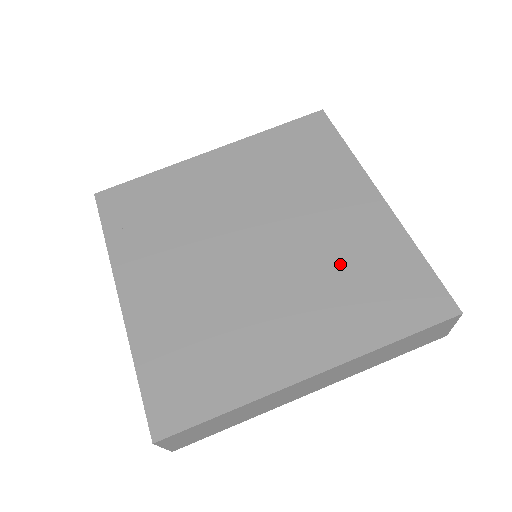
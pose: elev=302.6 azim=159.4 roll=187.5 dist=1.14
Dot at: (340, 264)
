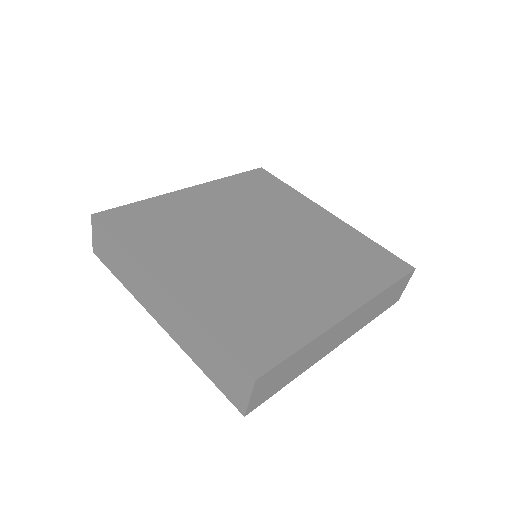
Dot at: (328, 249)
